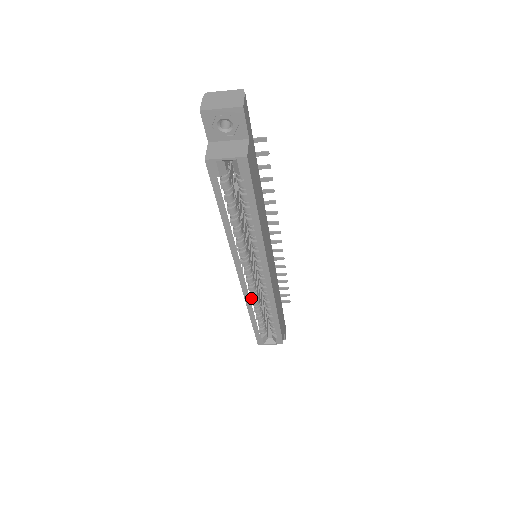
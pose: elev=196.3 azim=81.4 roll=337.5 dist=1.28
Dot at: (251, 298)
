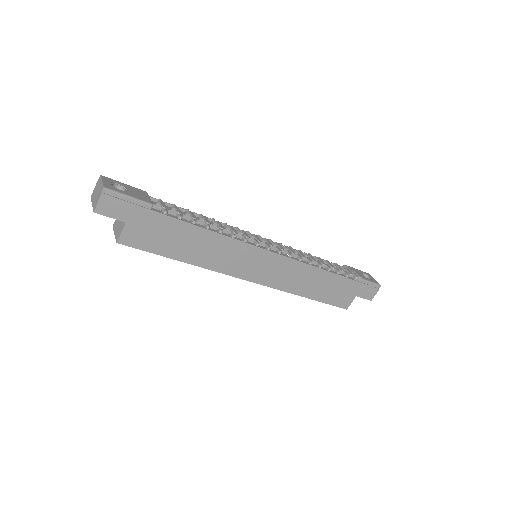
Dot at: occluded
